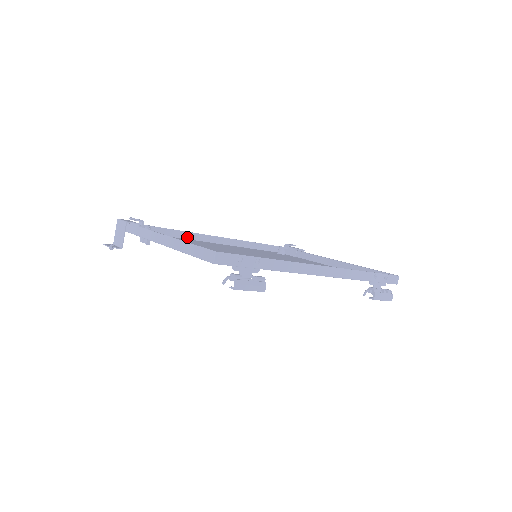
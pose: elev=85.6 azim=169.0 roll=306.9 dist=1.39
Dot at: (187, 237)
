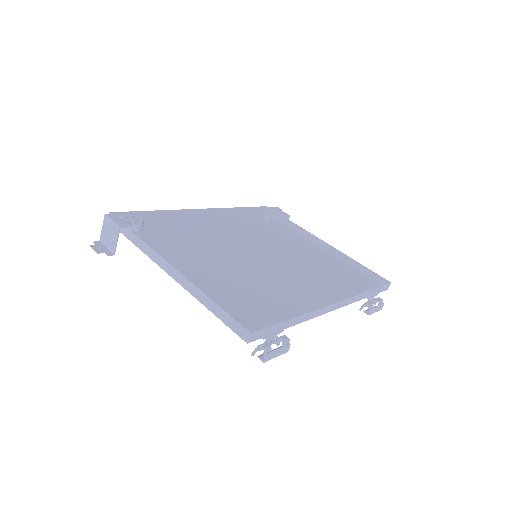
Dot at: (175, 215)
